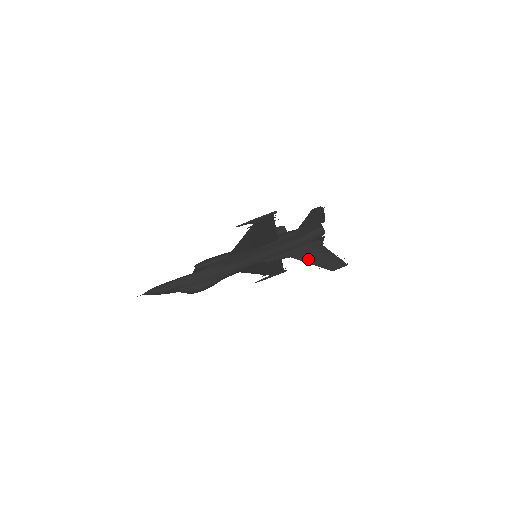
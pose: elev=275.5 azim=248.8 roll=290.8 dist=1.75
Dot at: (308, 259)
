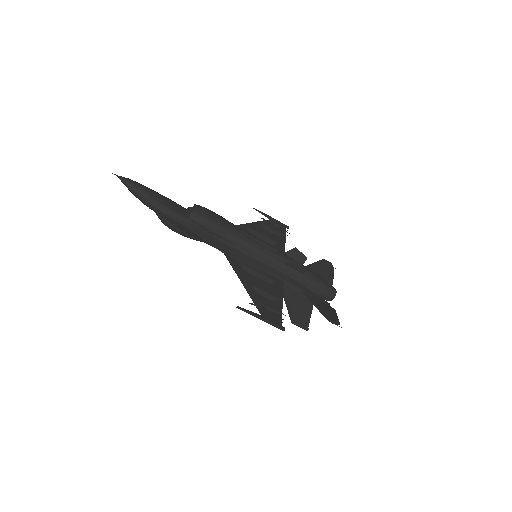
Dot at: (289, 301)
